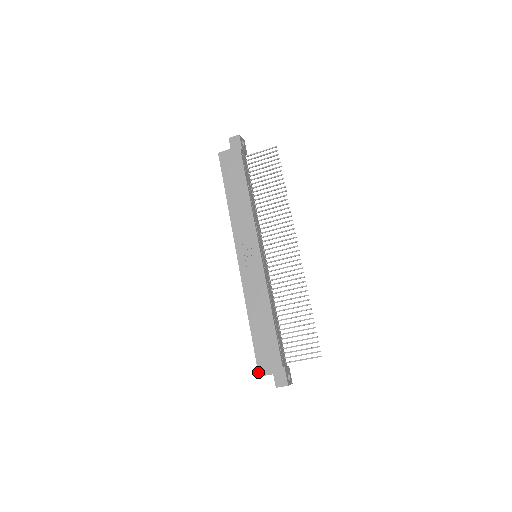
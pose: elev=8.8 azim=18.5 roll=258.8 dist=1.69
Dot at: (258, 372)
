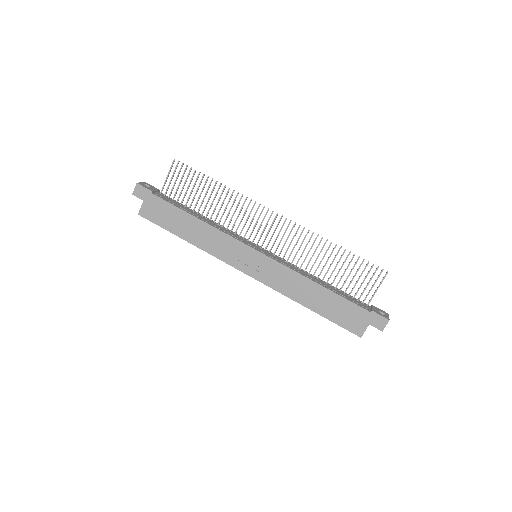
Dot at: occluded
